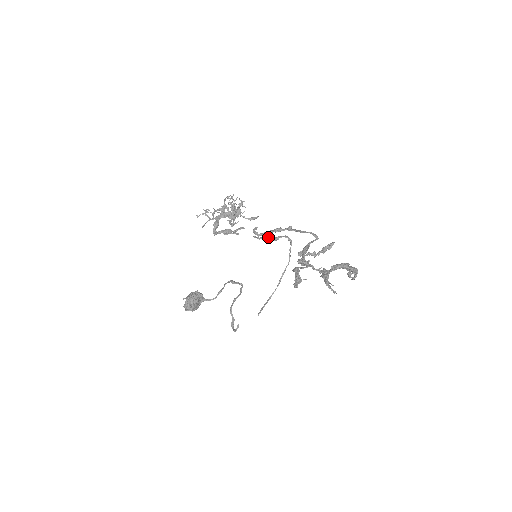
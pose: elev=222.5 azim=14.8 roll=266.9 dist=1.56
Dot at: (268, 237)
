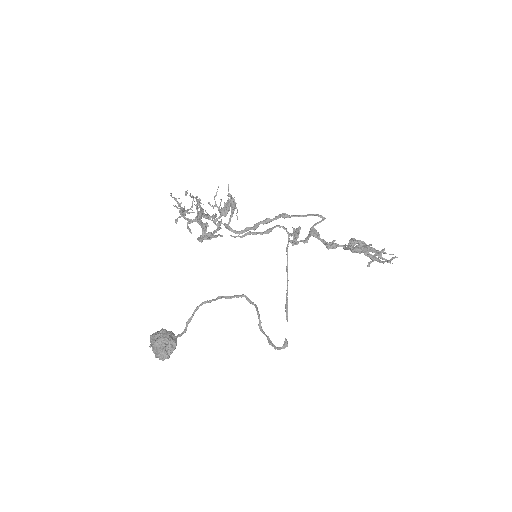
Dot at: (257, 232)
